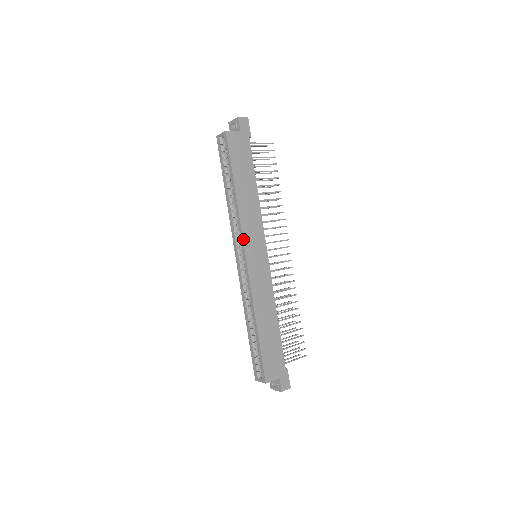
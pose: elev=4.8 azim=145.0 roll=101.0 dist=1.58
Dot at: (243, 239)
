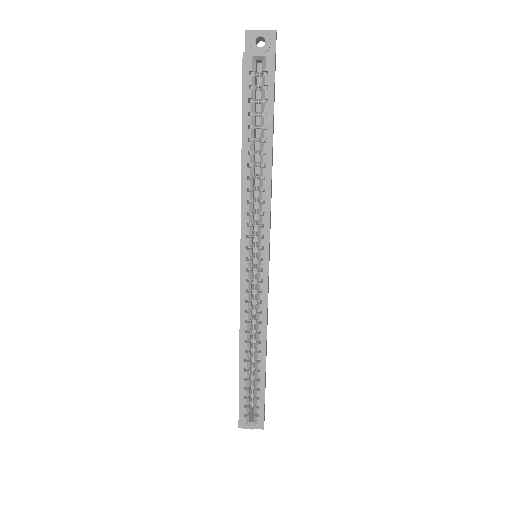
Dot at: (269, 236)
